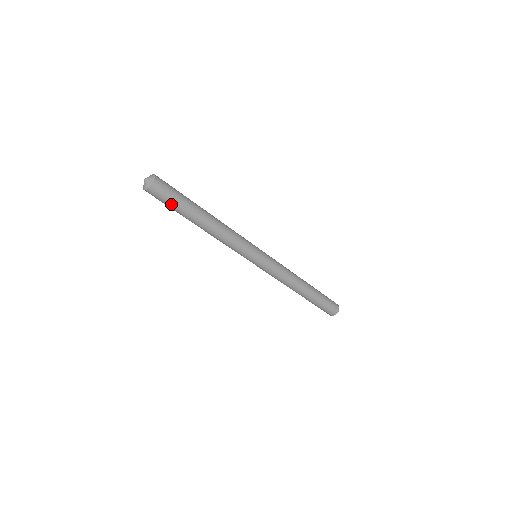
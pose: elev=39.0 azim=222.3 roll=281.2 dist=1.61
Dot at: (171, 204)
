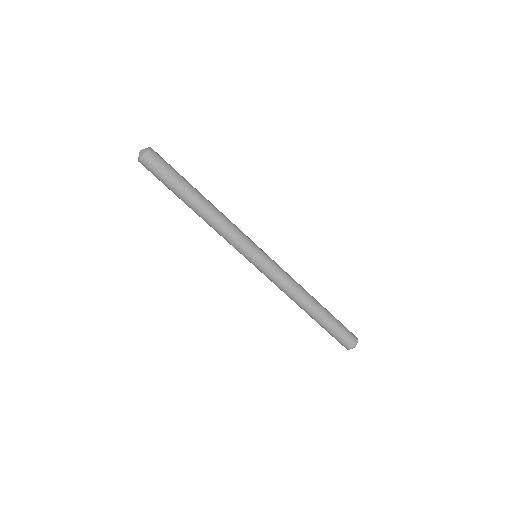
Dot at: (162, 179)
